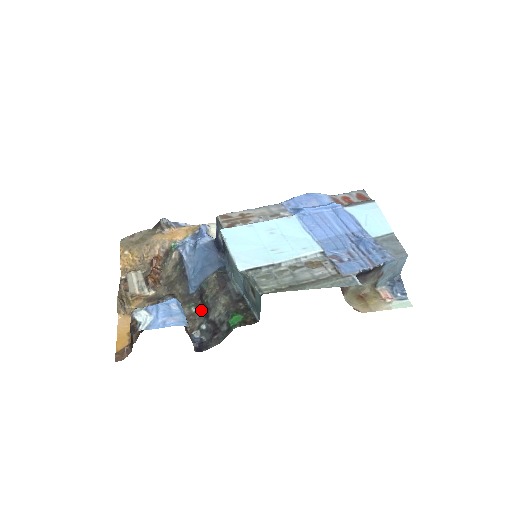
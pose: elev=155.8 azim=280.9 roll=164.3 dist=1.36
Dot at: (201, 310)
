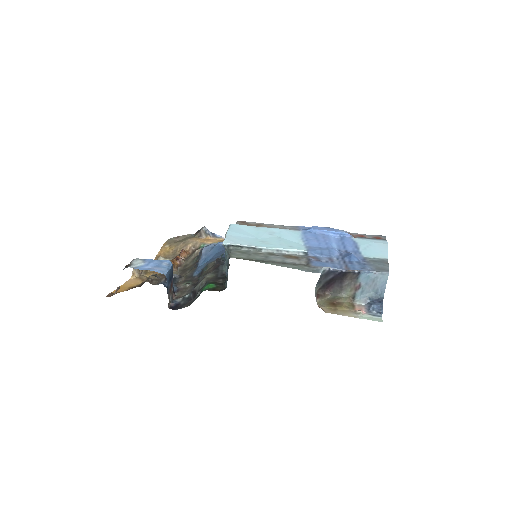
Dot at: (193, 286)
